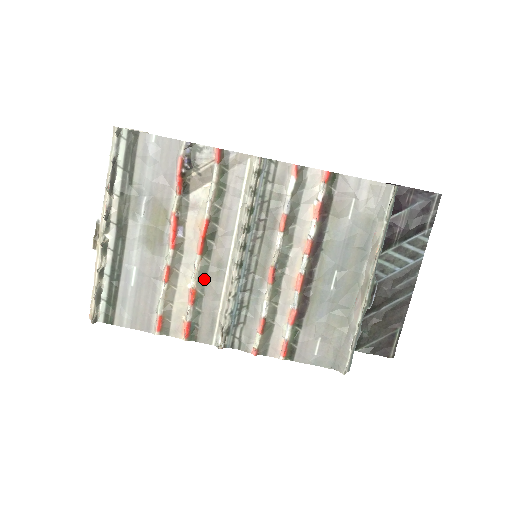
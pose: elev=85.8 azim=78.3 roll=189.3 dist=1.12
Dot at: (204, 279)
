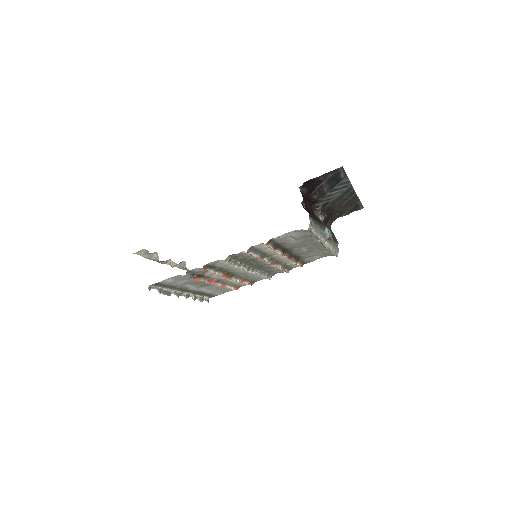
Dot at: (241, 277)
